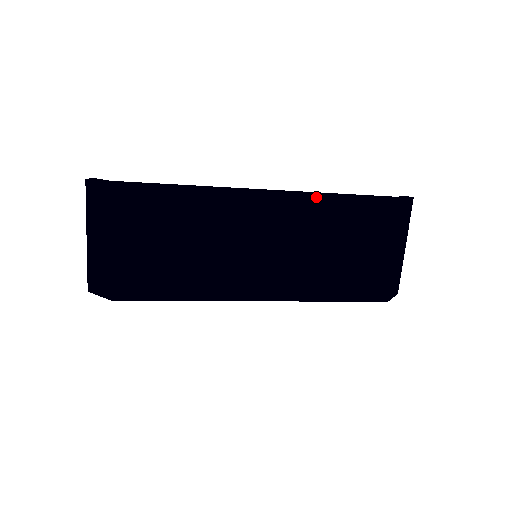
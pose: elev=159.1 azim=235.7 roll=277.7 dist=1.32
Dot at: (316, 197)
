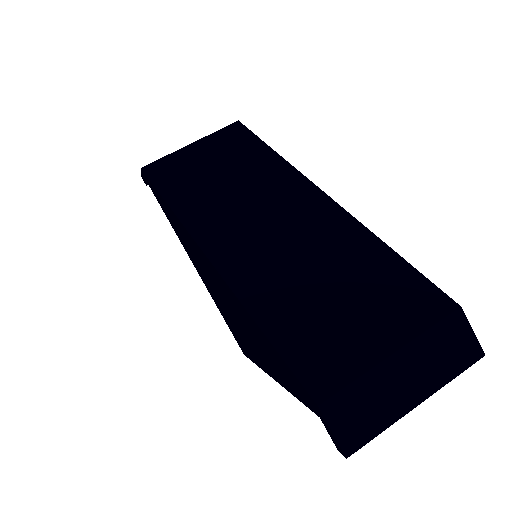
Dot at: (359, 226)
